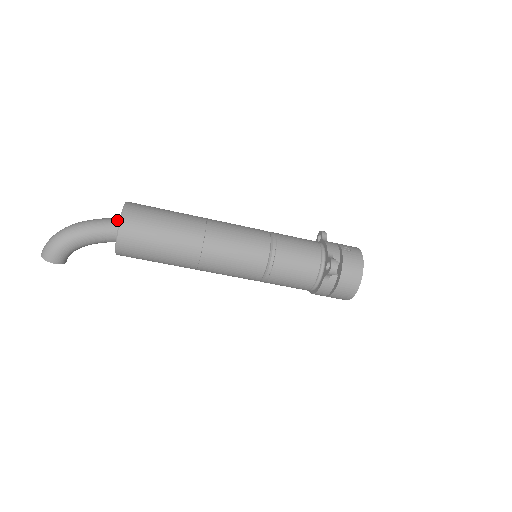
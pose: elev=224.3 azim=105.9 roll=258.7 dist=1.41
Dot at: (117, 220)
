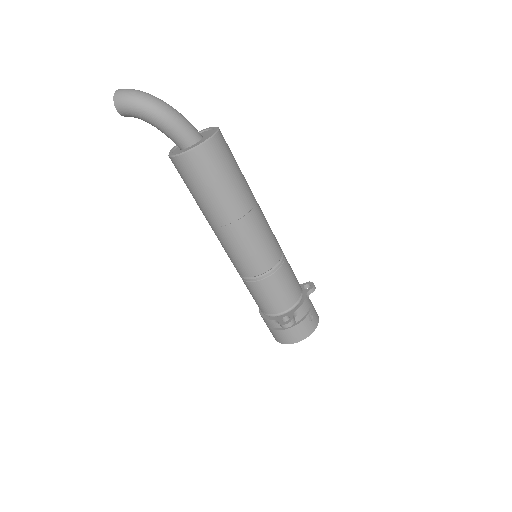
Dot at: (196, 136)
